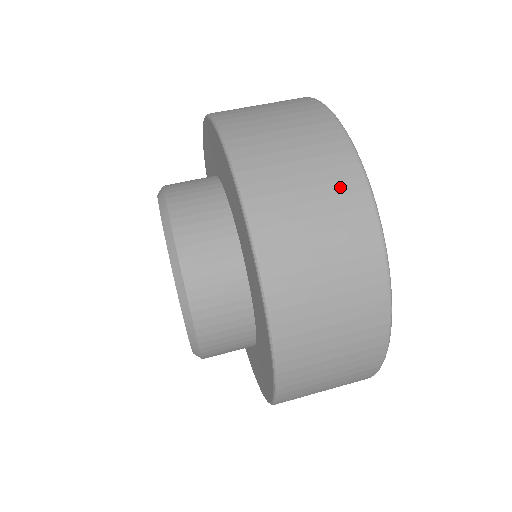
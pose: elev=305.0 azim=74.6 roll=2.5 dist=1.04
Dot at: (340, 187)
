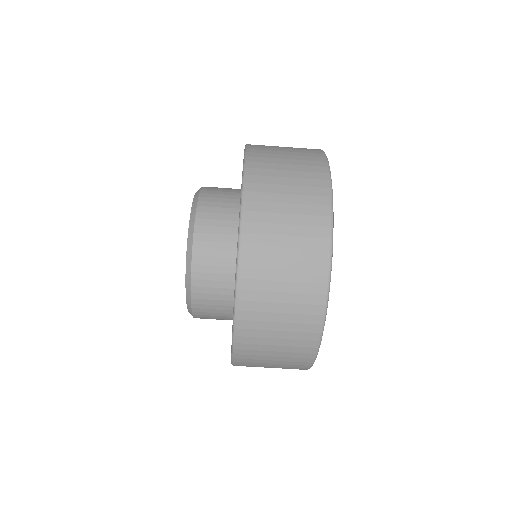
Dot at: occluded
